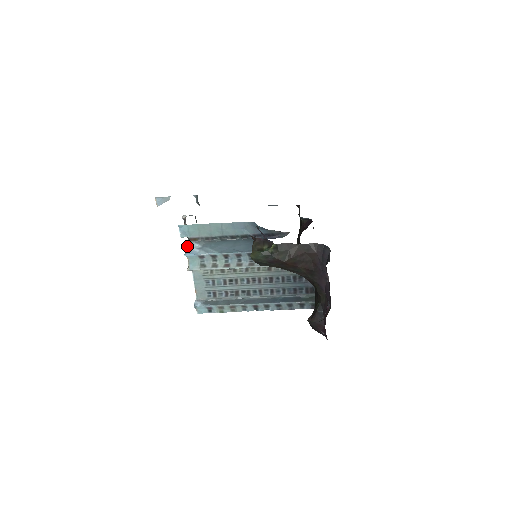
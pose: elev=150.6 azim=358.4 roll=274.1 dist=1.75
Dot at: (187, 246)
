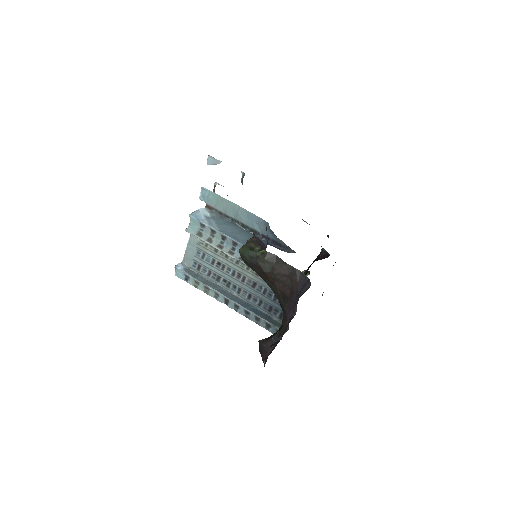
Dot at: (199, 209)
